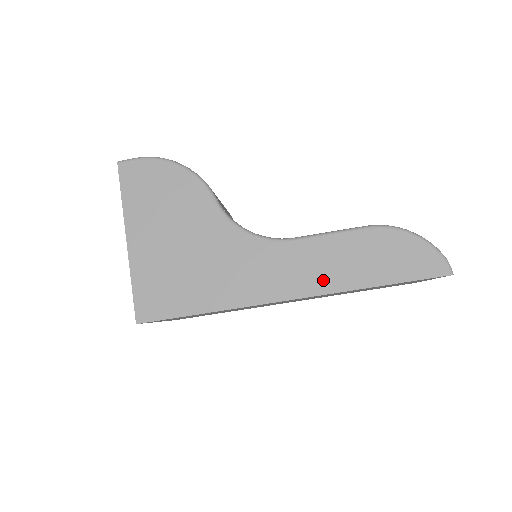
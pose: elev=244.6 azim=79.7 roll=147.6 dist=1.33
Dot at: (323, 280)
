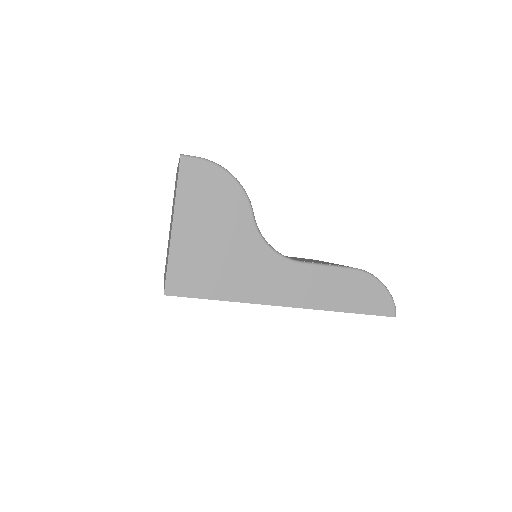
Dot at: (313, 298)
